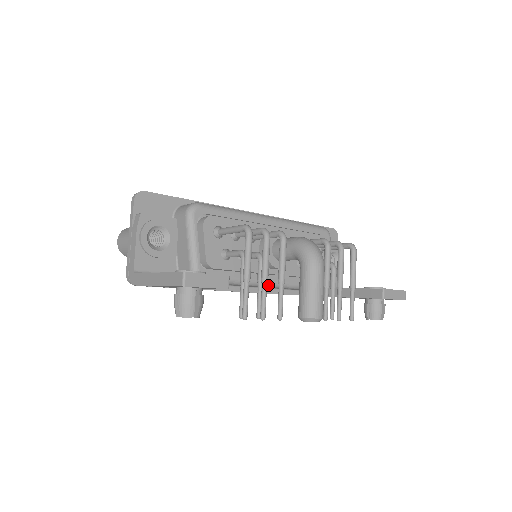
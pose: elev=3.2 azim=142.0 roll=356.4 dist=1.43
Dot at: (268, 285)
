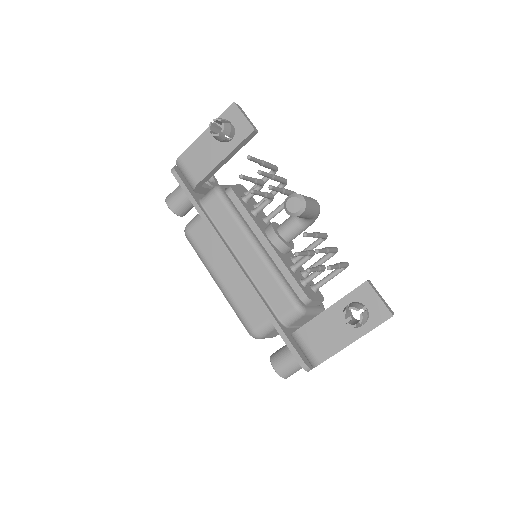
Dot at: (259, 249)
